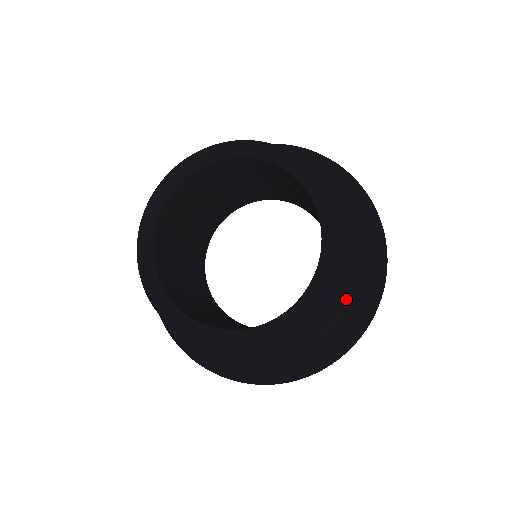
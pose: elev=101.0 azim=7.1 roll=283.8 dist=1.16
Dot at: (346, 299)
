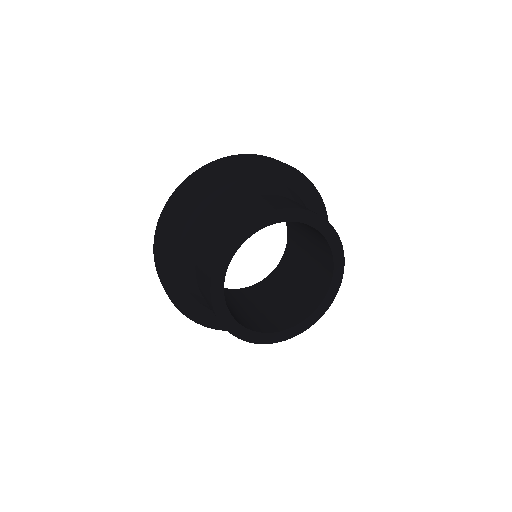
Dot at: occluded
